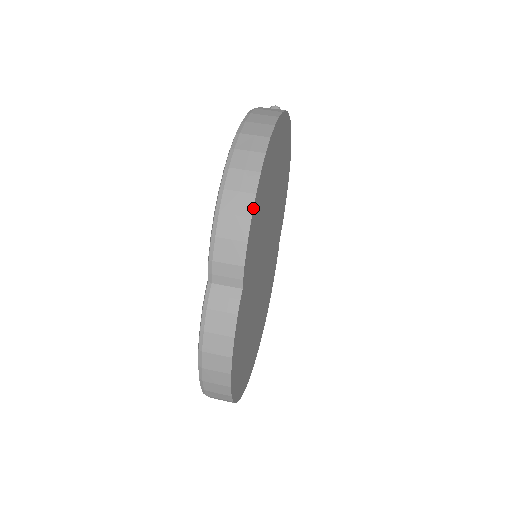
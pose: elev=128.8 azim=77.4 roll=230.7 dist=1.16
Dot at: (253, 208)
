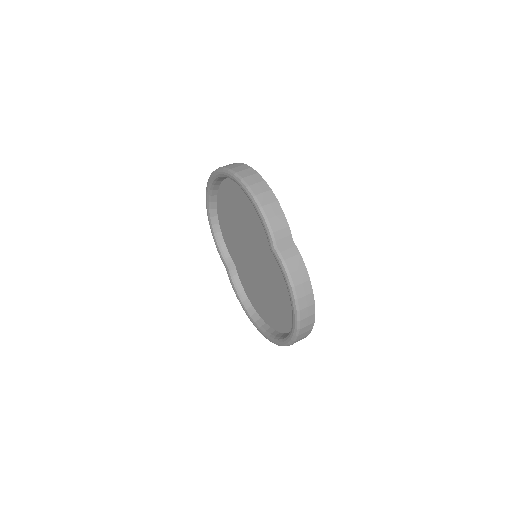
Dot at: (275, 196)
